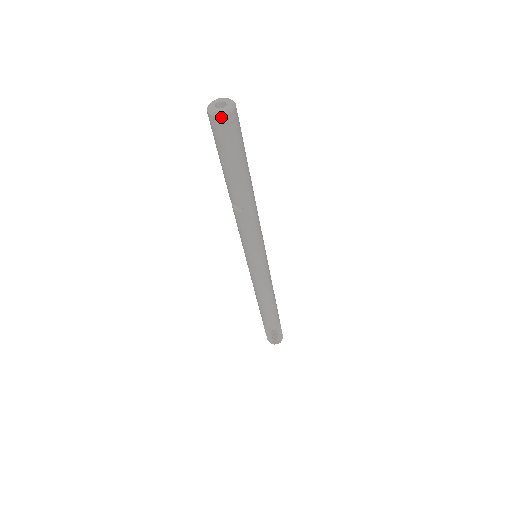
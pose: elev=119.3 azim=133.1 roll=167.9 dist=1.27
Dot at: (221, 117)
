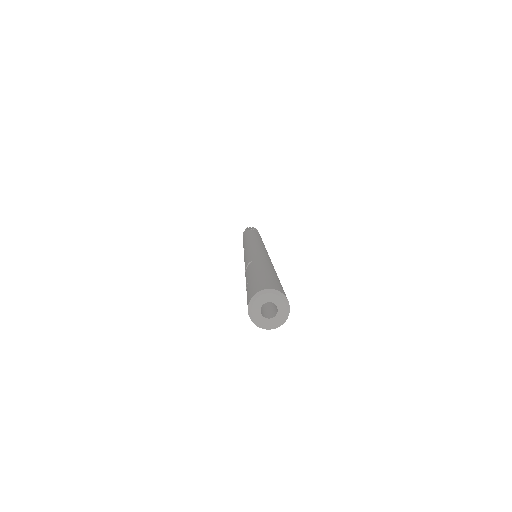
Dot at: (253, 321)
